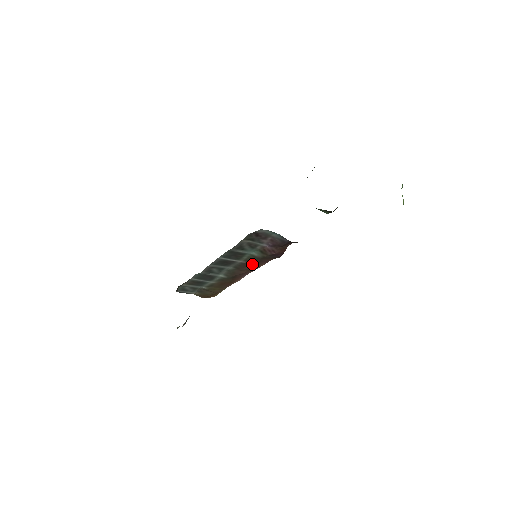
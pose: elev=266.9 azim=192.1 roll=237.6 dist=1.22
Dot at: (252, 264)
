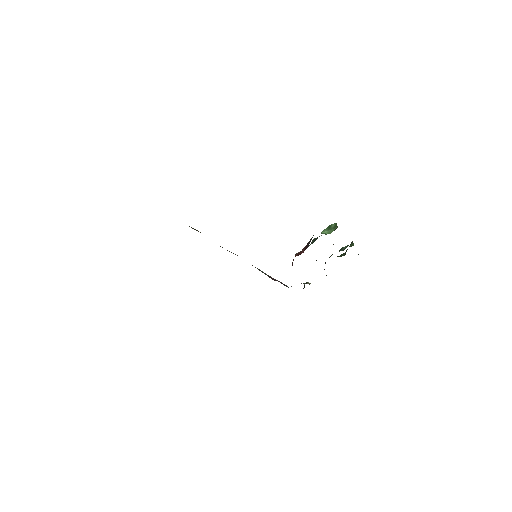
Dot at: occluded
